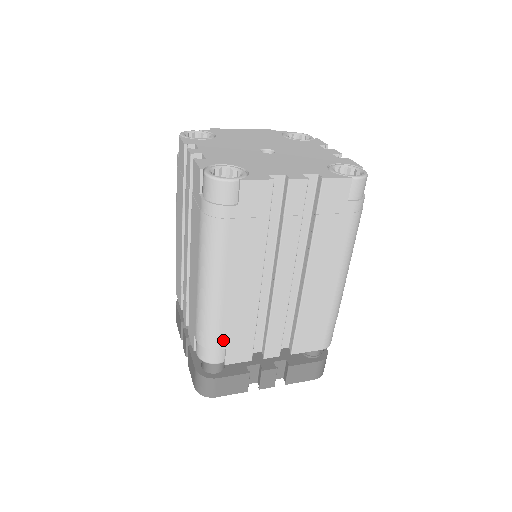
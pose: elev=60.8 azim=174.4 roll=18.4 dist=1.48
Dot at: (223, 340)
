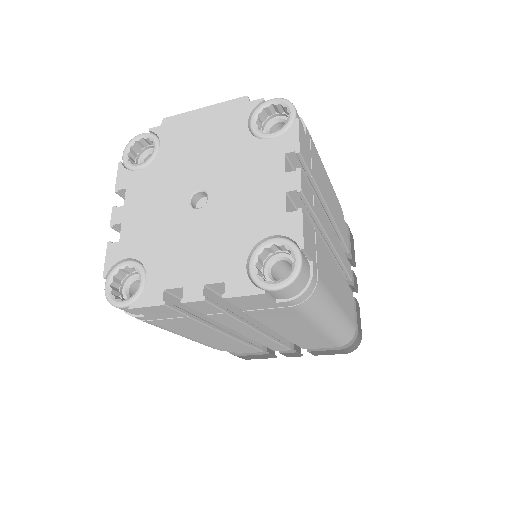
Dot at: (222, 348)
